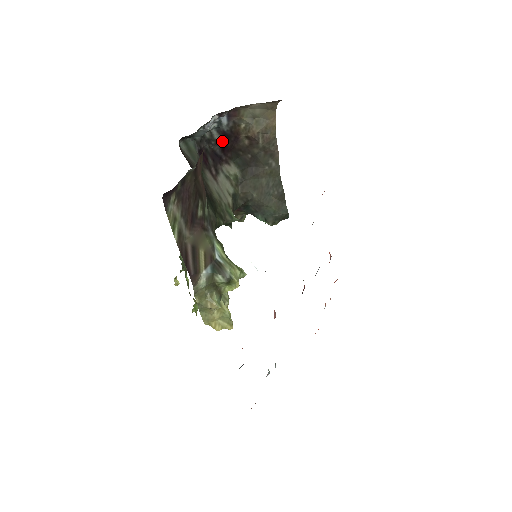
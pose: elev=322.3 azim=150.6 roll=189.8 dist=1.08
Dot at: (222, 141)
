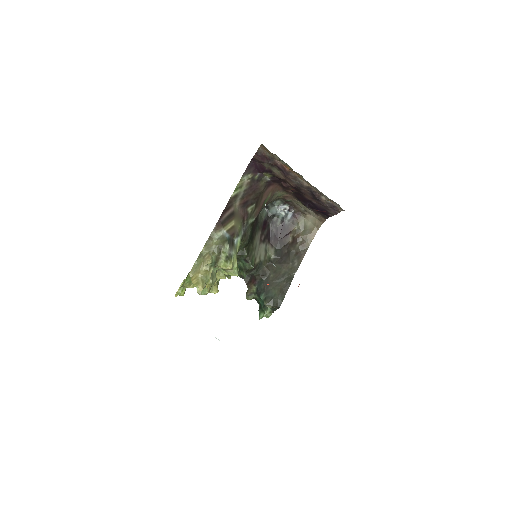
Dot at: (279, 229)
